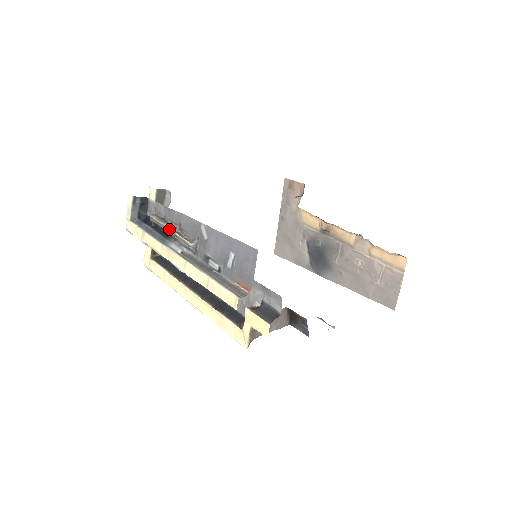
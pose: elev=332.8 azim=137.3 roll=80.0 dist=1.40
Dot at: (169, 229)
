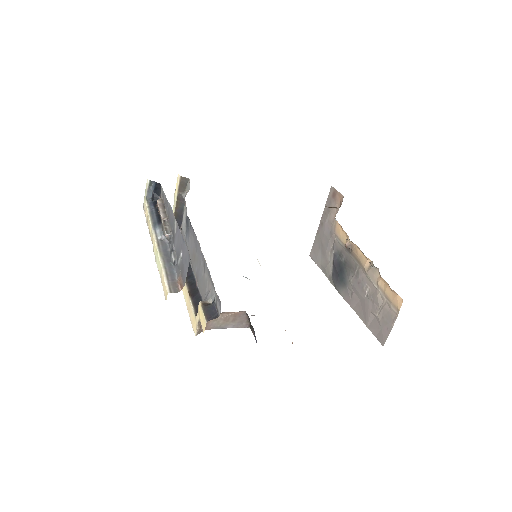
Dot at: (161, 216)
